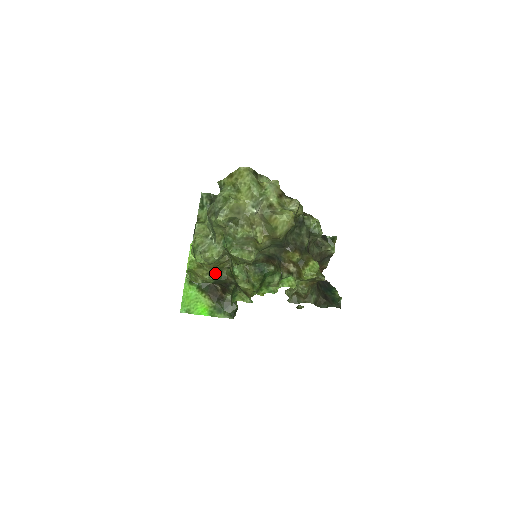
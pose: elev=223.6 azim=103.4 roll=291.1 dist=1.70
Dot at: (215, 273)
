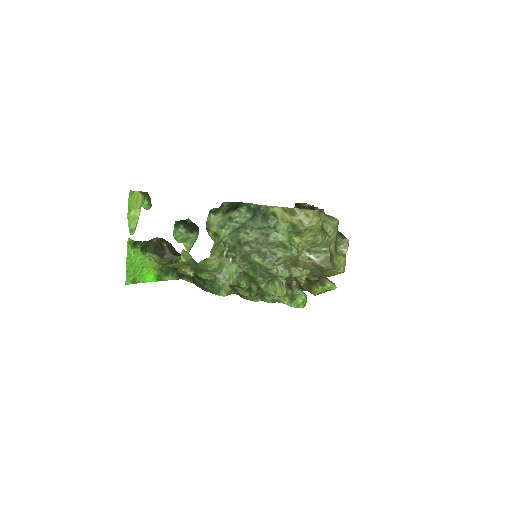
Dot at: occluded
